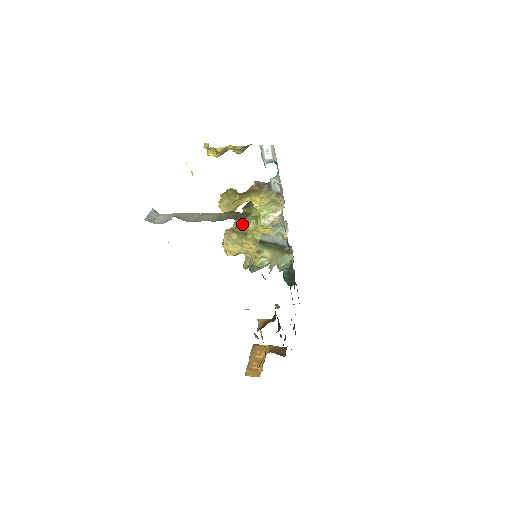
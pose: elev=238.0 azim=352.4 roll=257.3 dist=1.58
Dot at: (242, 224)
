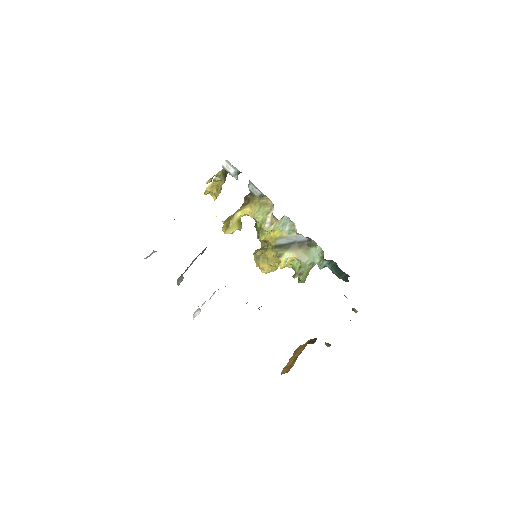
Dot at: occluded
